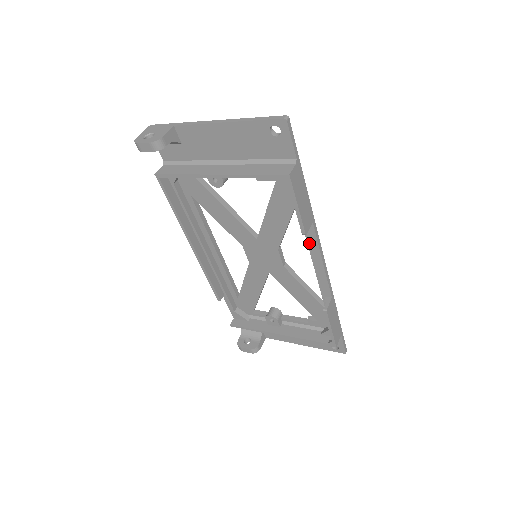
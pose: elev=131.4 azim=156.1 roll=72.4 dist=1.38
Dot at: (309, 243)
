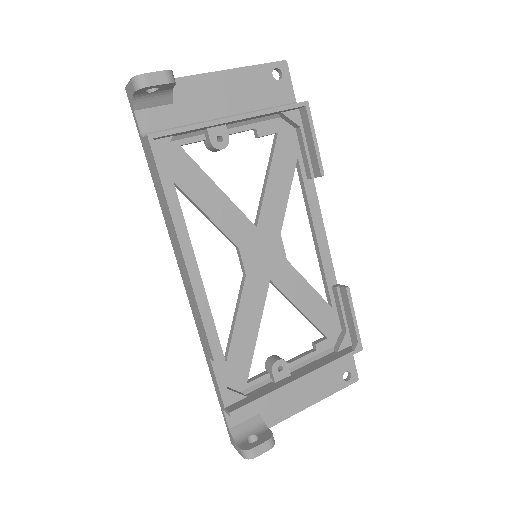
Dot at: (311, 209)
